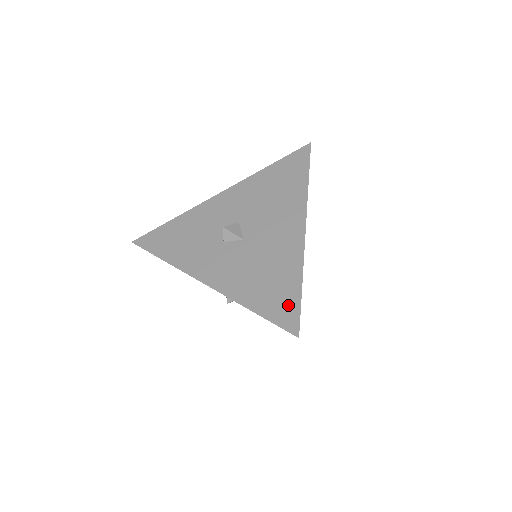
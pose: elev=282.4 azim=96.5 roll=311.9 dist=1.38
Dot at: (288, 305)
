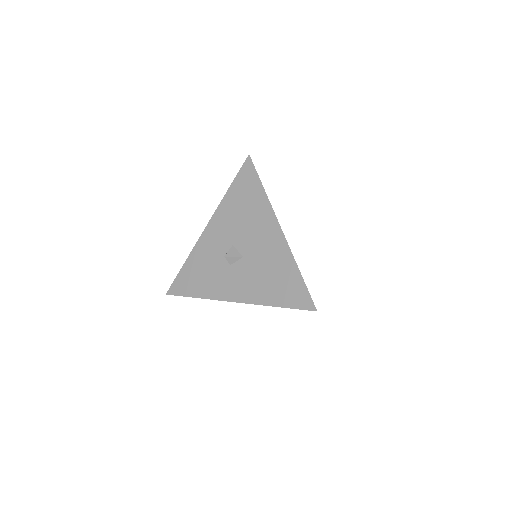
Dot at: (299, 292)
